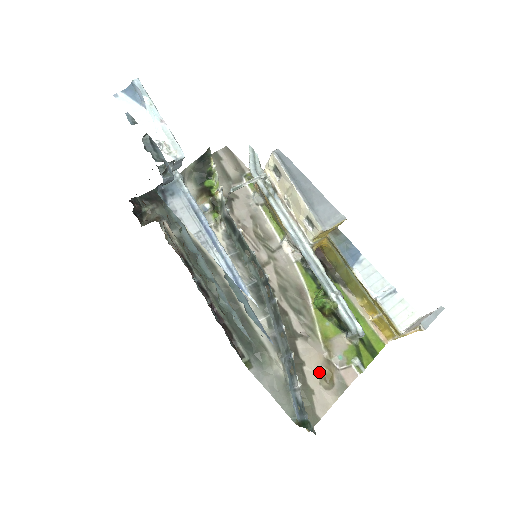
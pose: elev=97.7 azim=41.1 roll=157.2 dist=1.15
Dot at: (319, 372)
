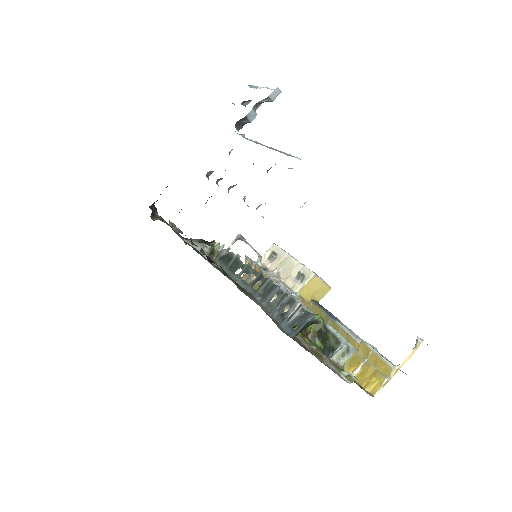
Dot at: (308, 346)
